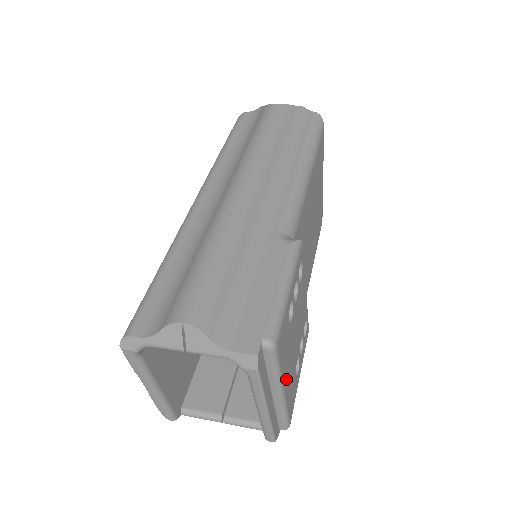
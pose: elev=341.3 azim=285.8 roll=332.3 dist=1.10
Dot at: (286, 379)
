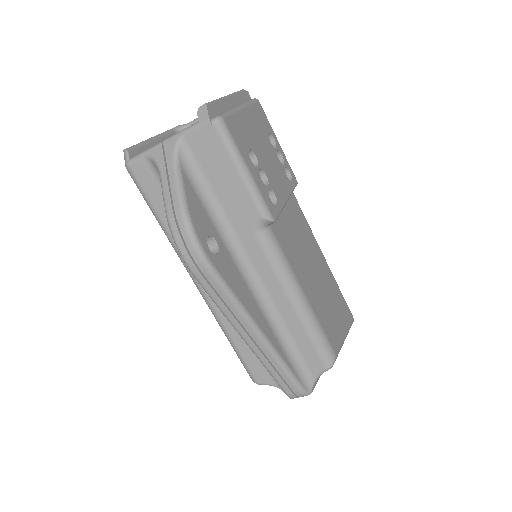
Dot at: (248, 117)
